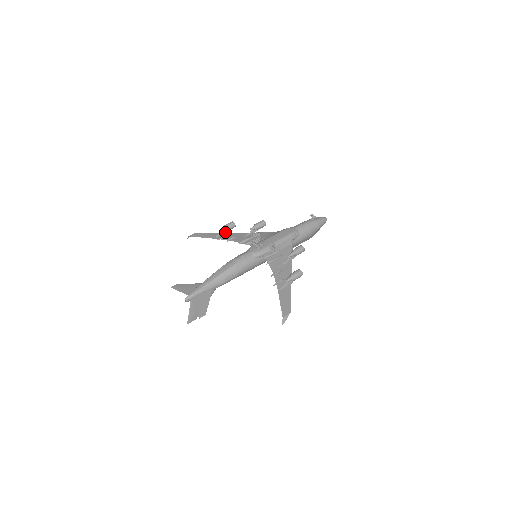
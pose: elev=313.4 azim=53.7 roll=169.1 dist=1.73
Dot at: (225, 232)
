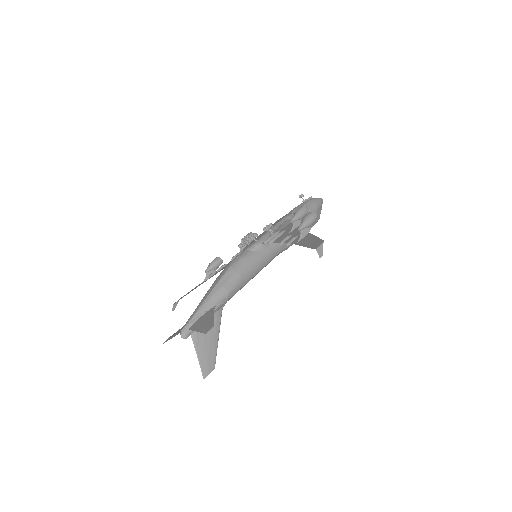
Dot at: occluded
